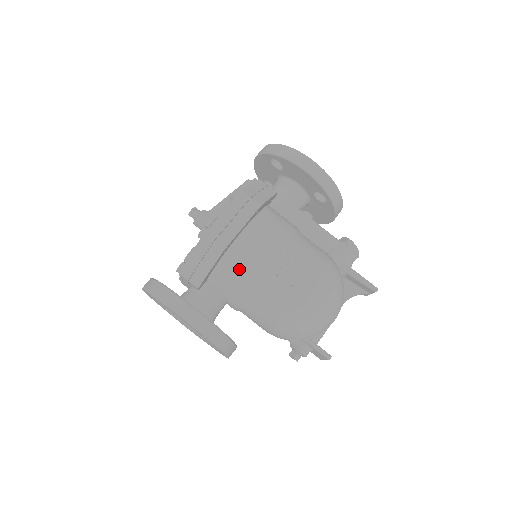
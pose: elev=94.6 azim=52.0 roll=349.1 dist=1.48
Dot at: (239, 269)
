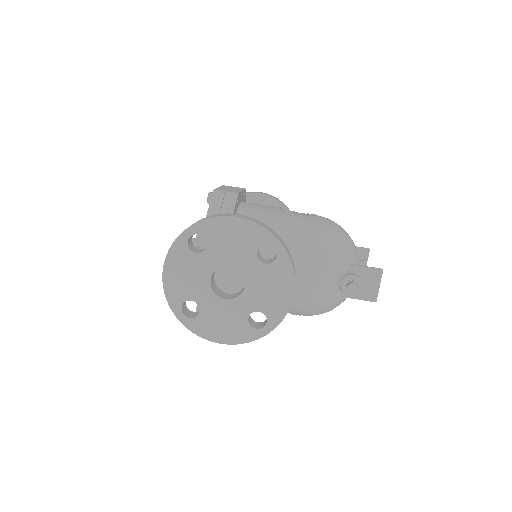
Dot at: (256, 217)
